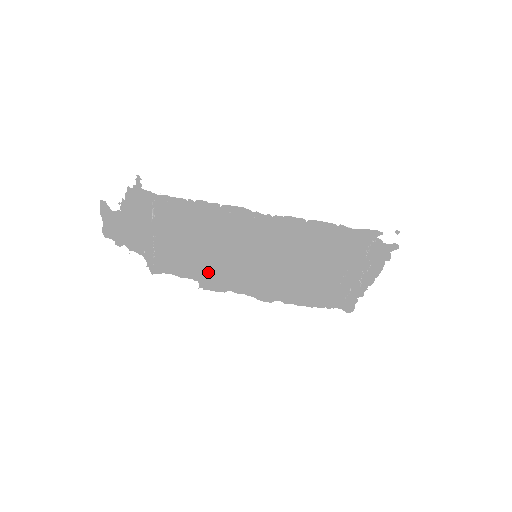
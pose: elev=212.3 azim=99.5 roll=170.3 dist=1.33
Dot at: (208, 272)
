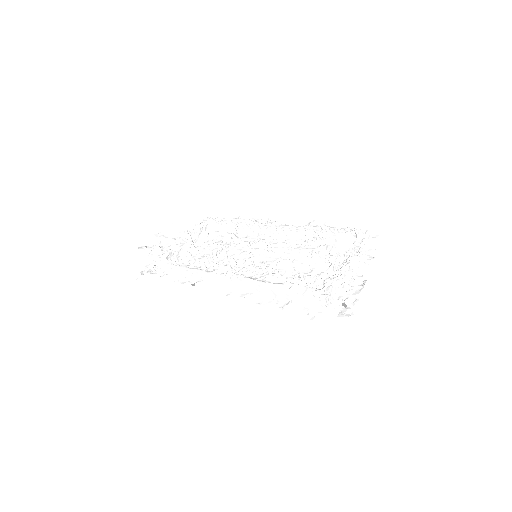
Dot at: (240, 238)
